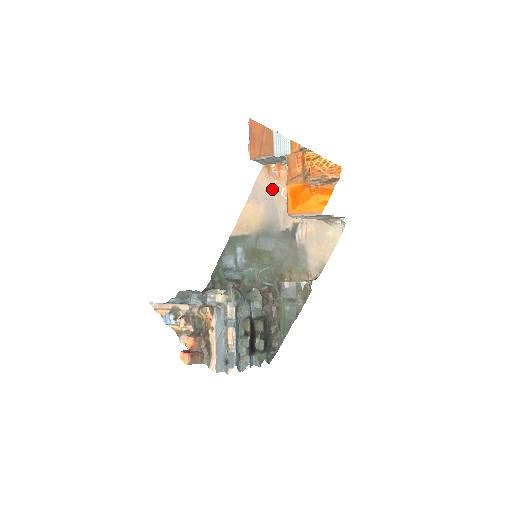
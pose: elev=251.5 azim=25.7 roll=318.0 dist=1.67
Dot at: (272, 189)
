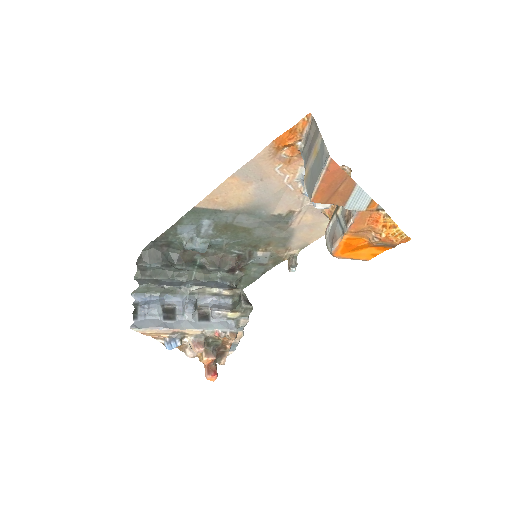
Dot at: (274, 172)
